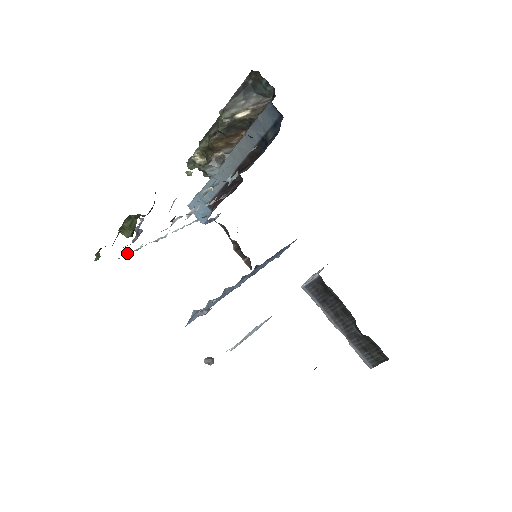
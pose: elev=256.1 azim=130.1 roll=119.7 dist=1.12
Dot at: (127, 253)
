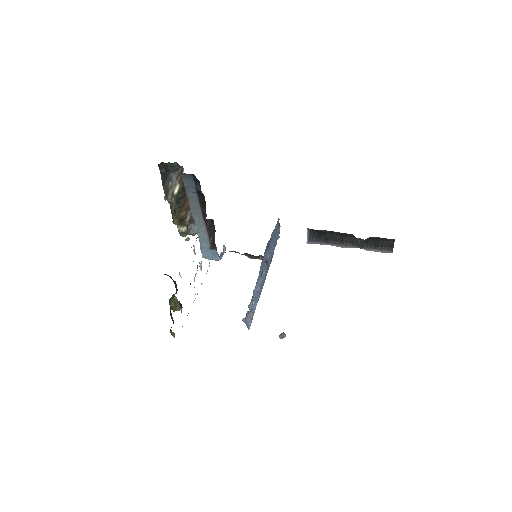
Dot at: occluded
